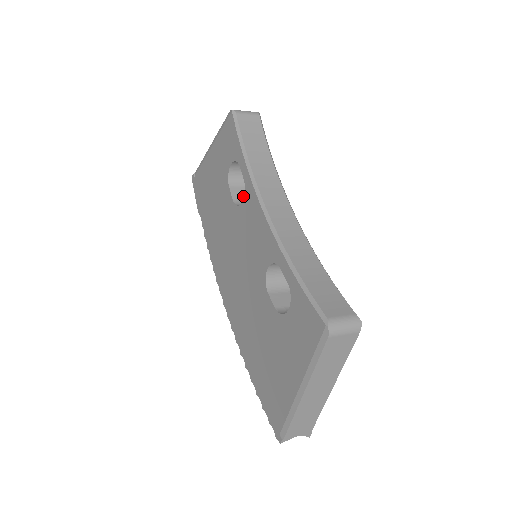
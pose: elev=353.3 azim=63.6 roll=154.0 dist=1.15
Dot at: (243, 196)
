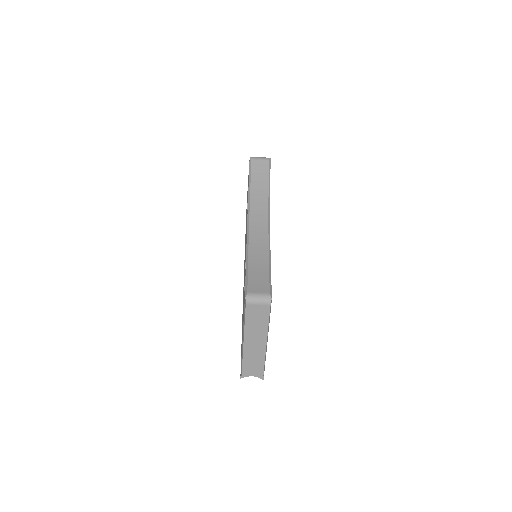
Dot at: occluded
